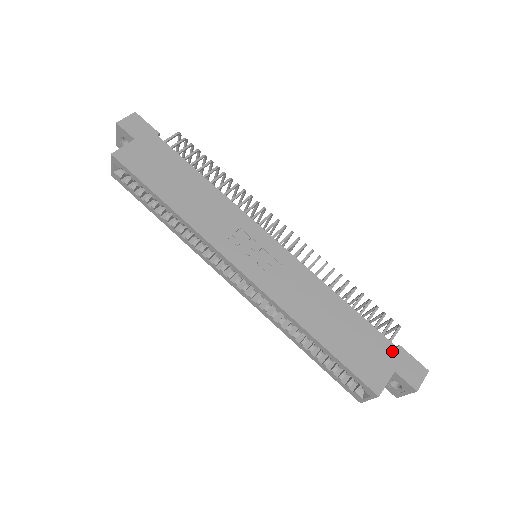
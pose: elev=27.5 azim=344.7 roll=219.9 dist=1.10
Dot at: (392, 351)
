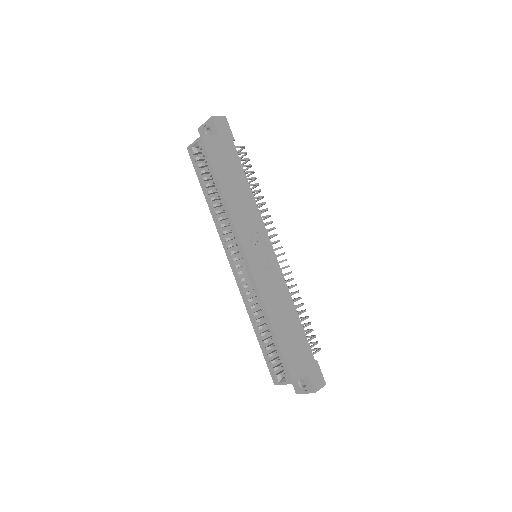
Dot at: (311, 361)
